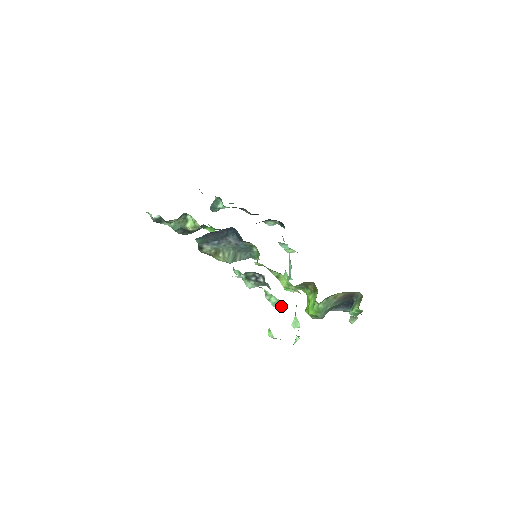
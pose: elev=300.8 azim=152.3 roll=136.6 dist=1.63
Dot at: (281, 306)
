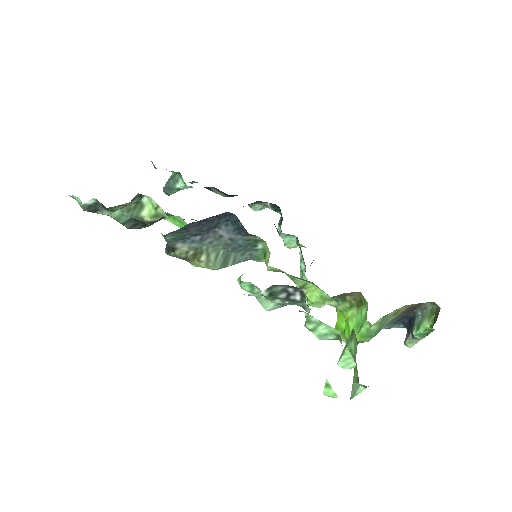
Dot at: occluded
